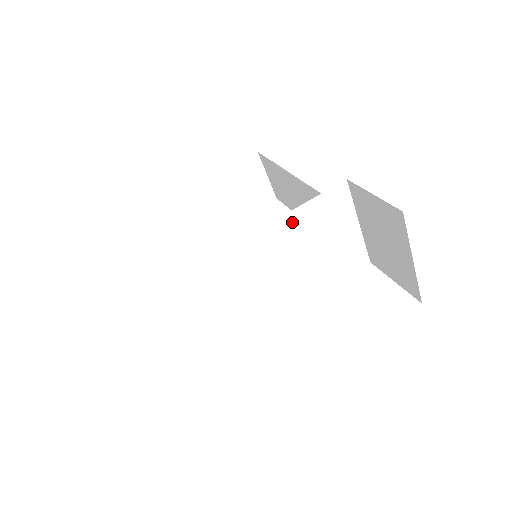
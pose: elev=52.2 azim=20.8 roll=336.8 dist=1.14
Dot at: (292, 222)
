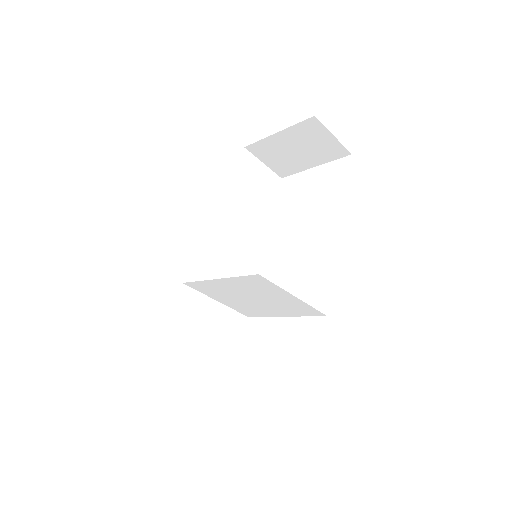
Dot at: (224, 283)
